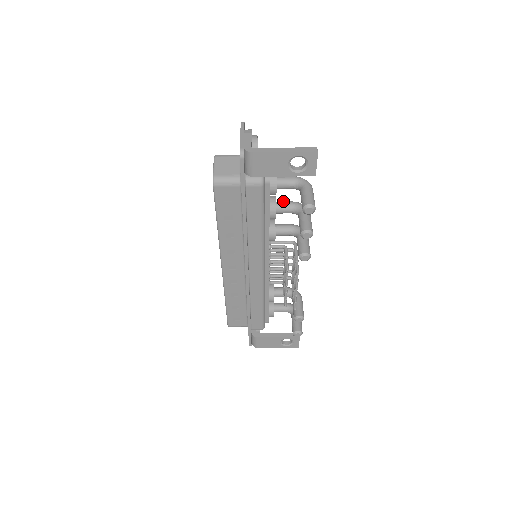
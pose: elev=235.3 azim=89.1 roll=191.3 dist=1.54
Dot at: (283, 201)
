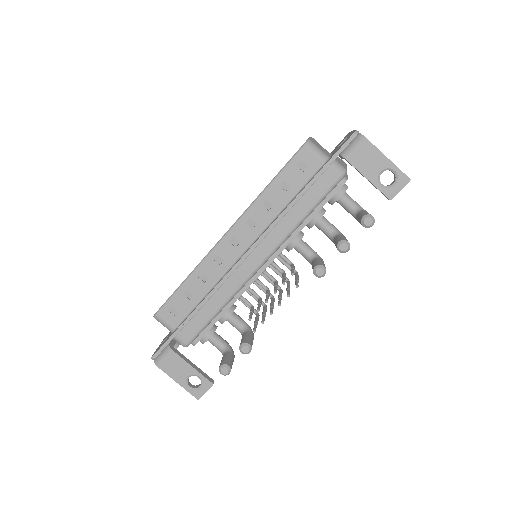
Dot at: (327, 220)
